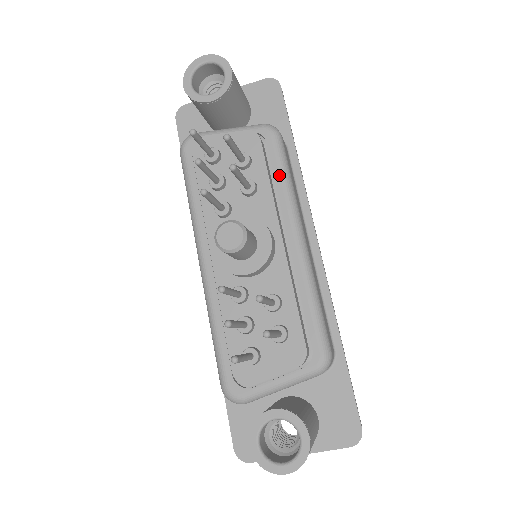
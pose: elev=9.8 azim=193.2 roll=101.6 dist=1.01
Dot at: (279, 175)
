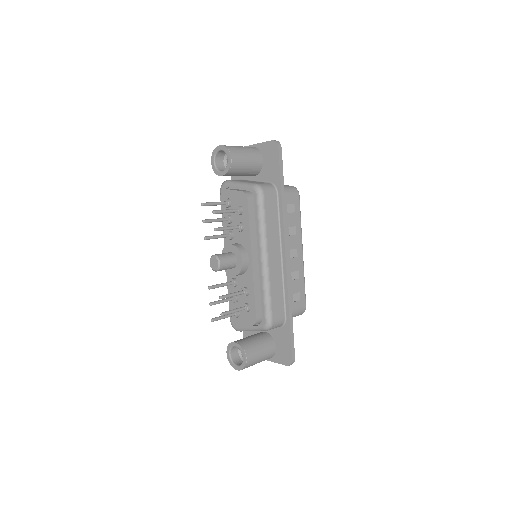
Dot at: (257, 220)
